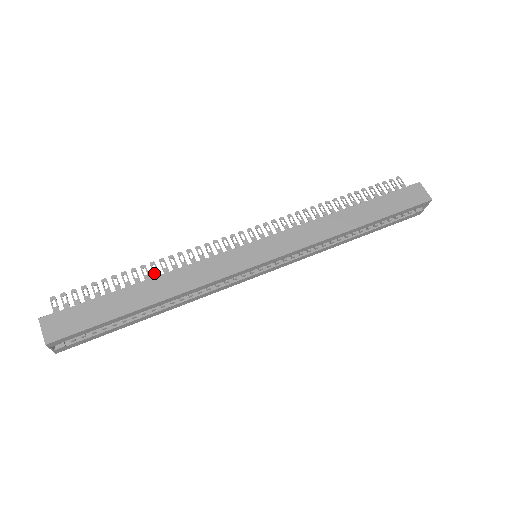
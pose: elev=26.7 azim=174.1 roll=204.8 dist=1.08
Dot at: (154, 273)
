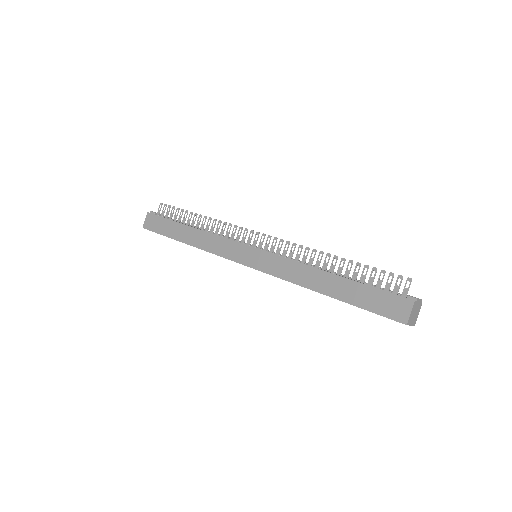
Dot at: (202, 224)
